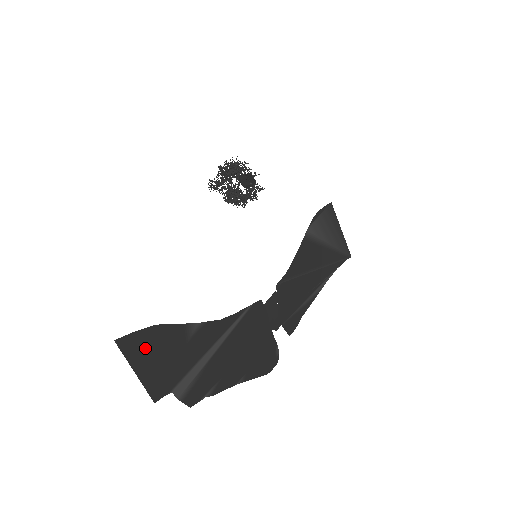
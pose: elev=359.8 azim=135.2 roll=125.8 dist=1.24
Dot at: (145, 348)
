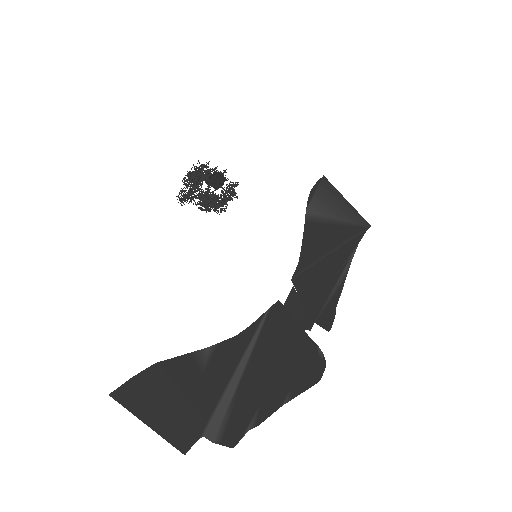
Dot at: (151, 393)
